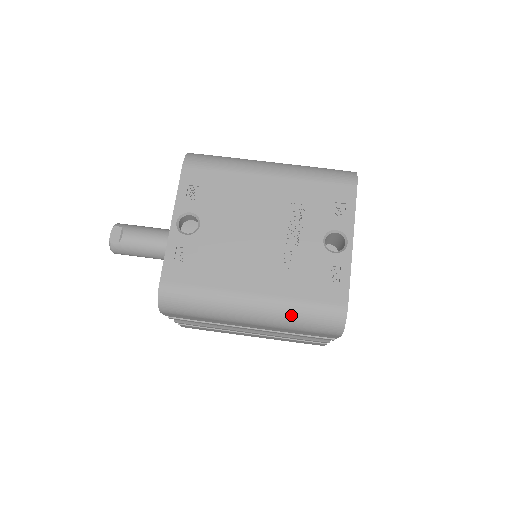
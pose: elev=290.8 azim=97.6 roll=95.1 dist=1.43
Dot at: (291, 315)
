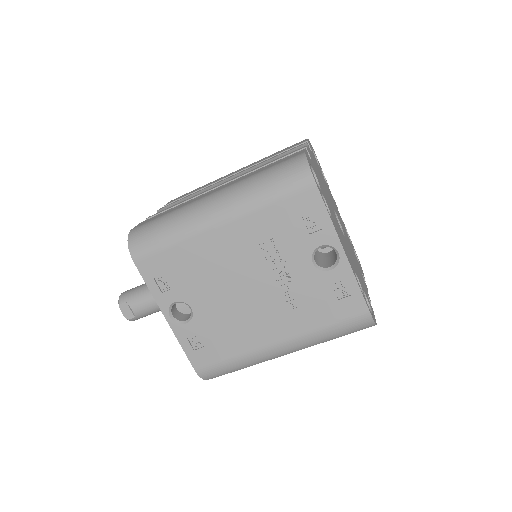
Dot at: (321, 340)
